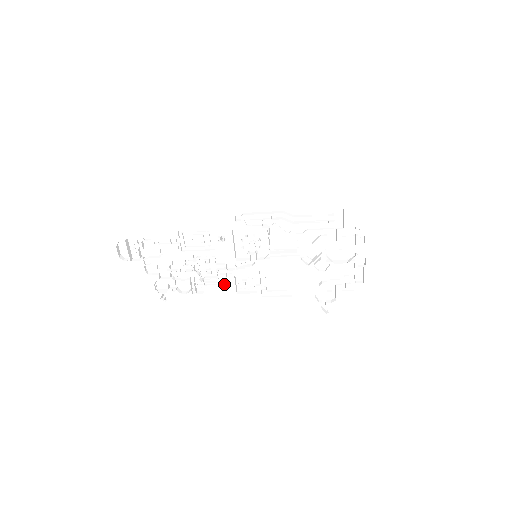
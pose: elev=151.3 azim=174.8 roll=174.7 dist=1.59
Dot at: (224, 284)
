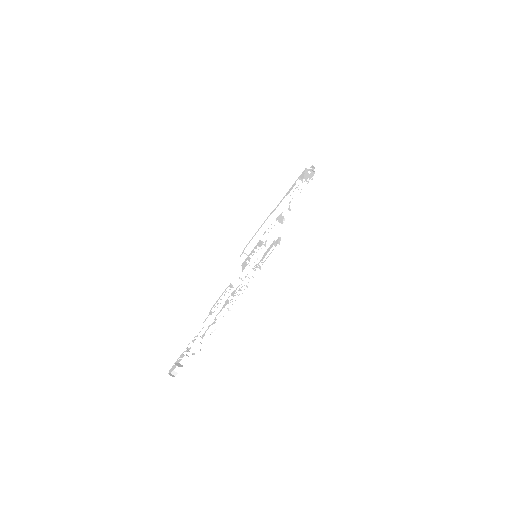
Dot at: (243, 292)
